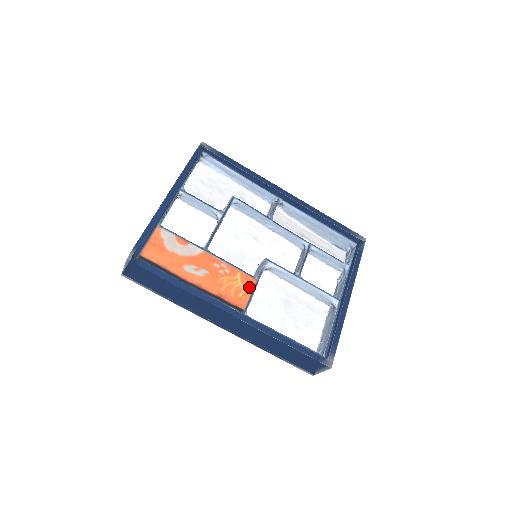
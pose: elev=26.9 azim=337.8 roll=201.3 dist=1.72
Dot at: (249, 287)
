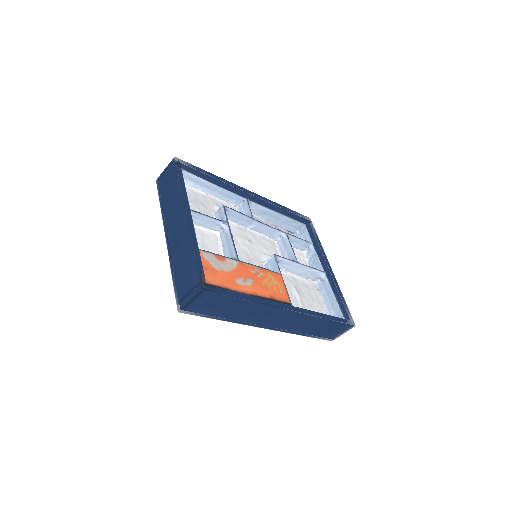
Dot at: (281, 282)
